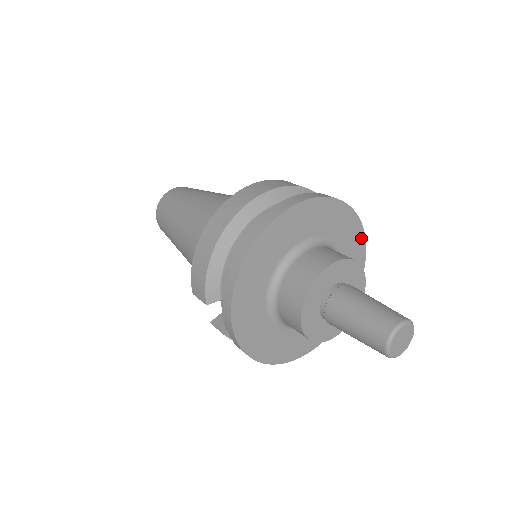
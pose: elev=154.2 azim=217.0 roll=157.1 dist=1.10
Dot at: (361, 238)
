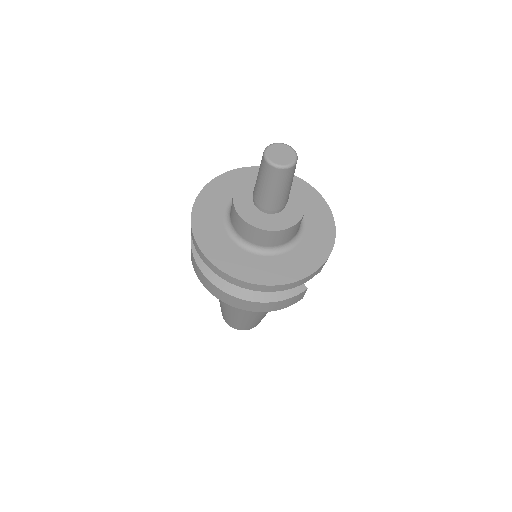
Dot at: (322, 258)
